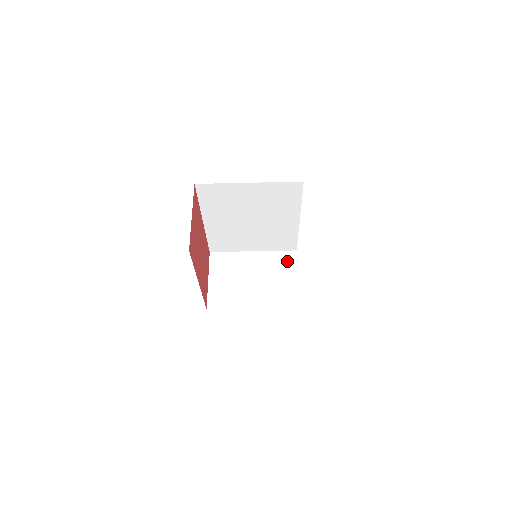
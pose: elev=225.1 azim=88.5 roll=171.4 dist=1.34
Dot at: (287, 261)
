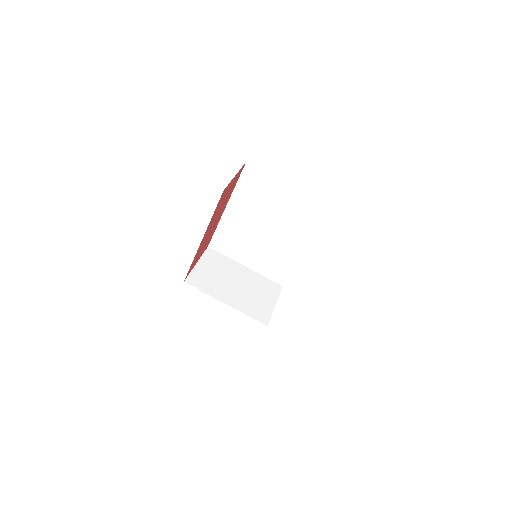
Dot at: (271, 288)
